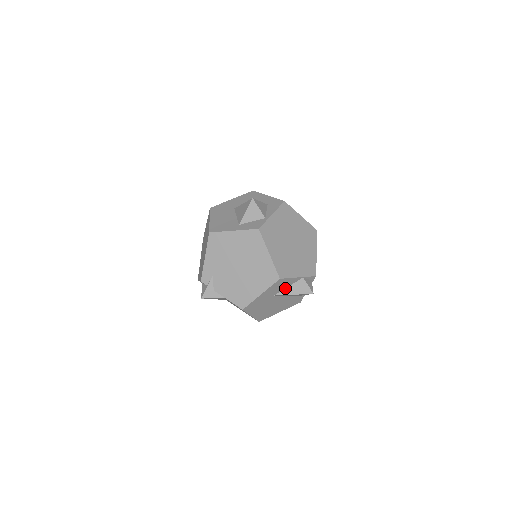
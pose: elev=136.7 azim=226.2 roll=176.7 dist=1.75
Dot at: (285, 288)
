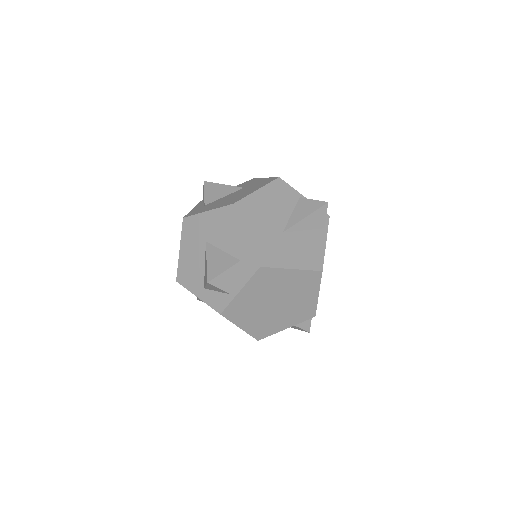
Dot at: occluded
